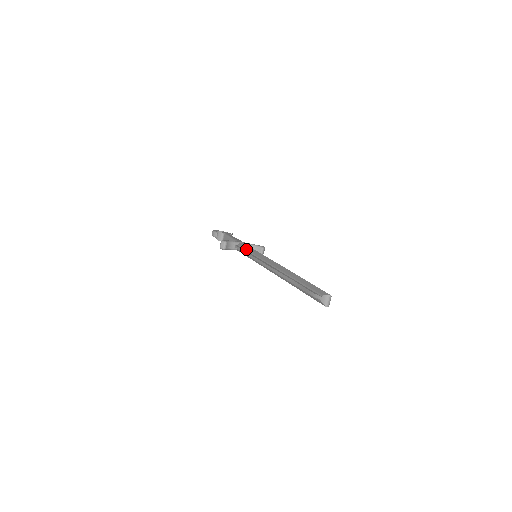
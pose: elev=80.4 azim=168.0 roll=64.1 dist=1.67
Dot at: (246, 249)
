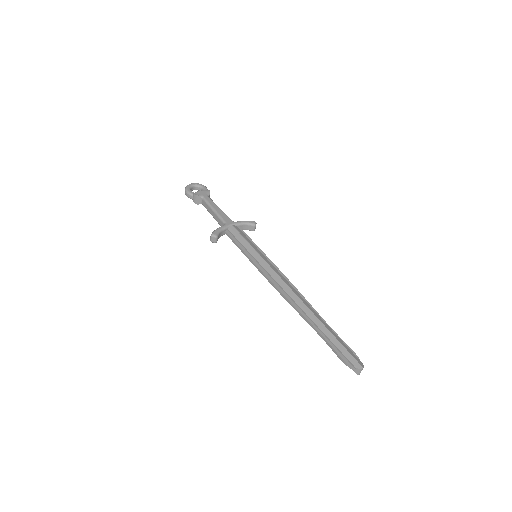
Dot at: (242, 245)
